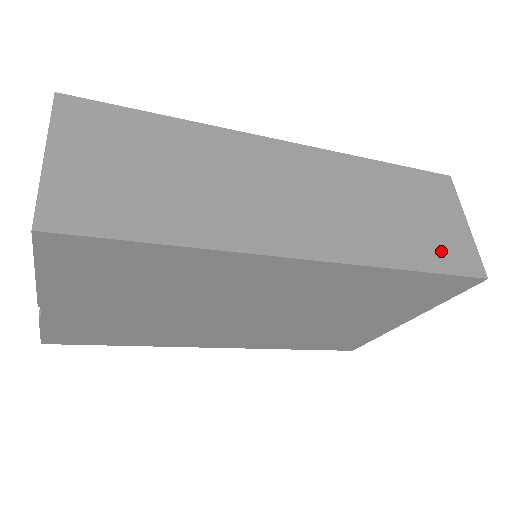
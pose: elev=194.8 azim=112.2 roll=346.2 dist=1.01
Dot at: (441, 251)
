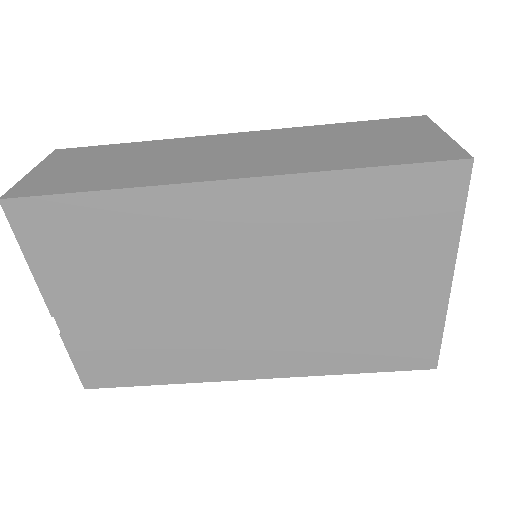
Dot at: (402, 153)
